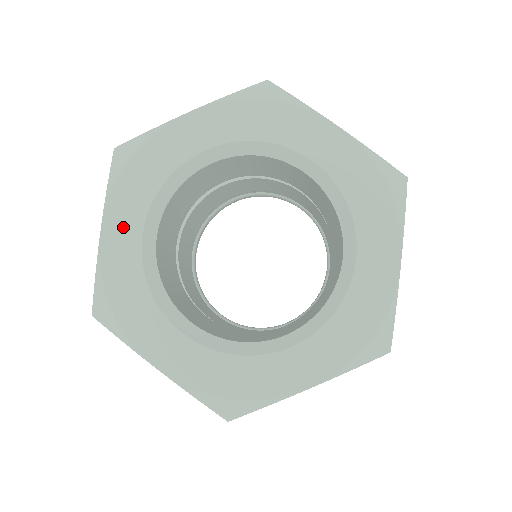
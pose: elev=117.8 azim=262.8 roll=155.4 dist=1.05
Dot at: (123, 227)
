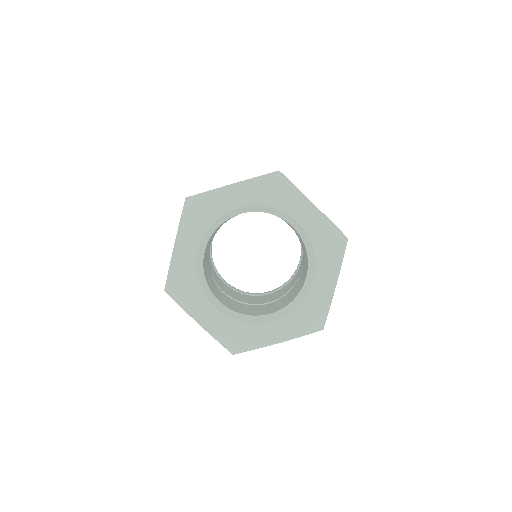
Dot at: (187, 245)
